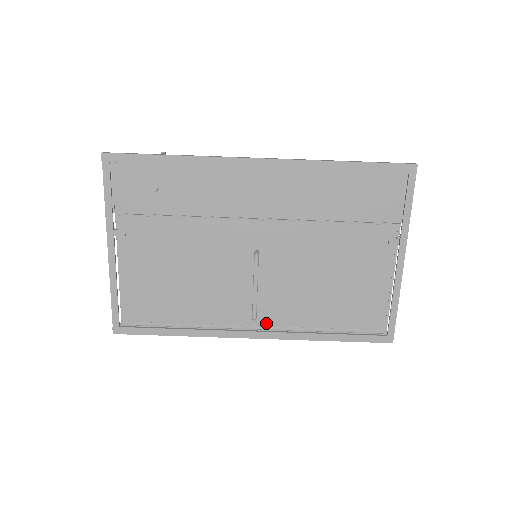
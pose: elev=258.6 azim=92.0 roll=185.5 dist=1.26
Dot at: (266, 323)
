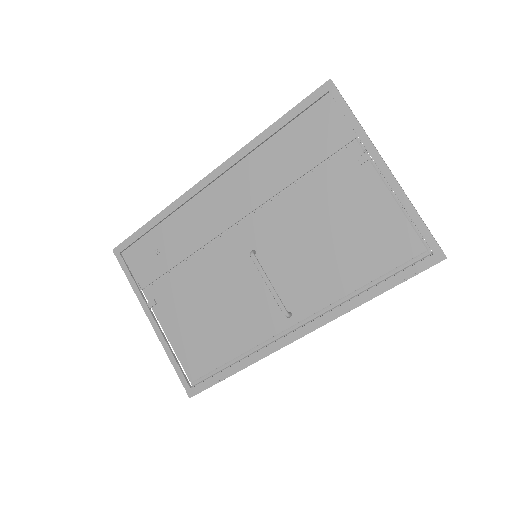
Dot at: (304, 315)
